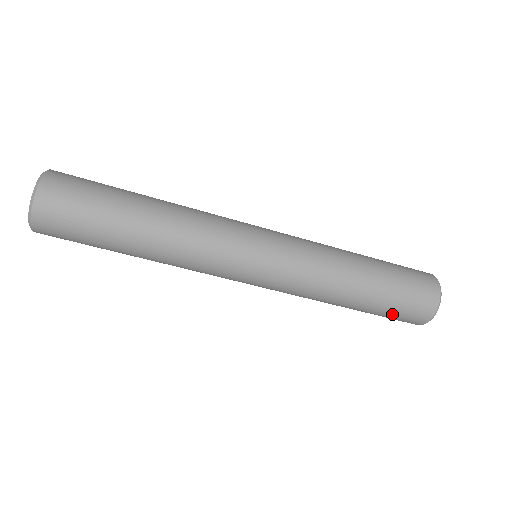
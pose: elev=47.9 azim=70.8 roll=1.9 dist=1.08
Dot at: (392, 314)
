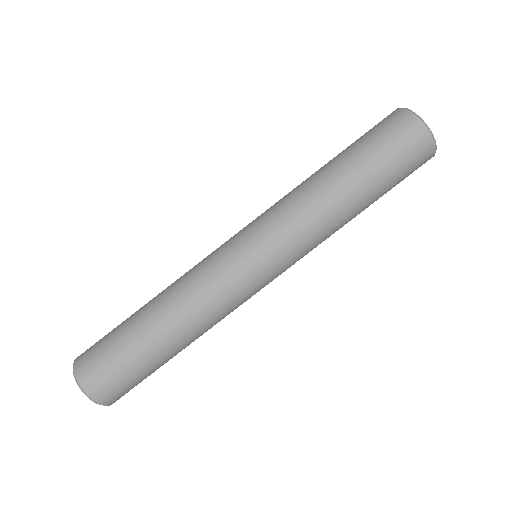
Dot at: (400, 179)
